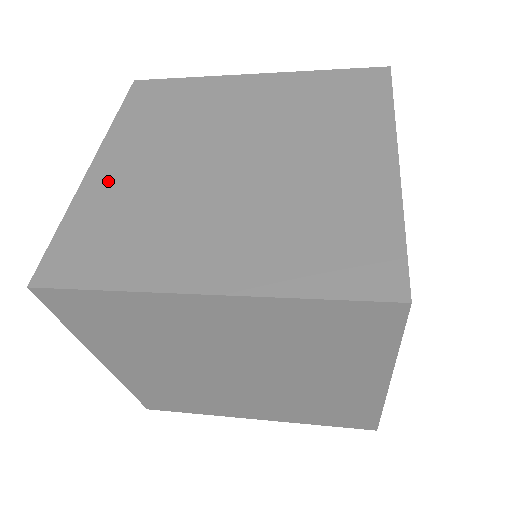
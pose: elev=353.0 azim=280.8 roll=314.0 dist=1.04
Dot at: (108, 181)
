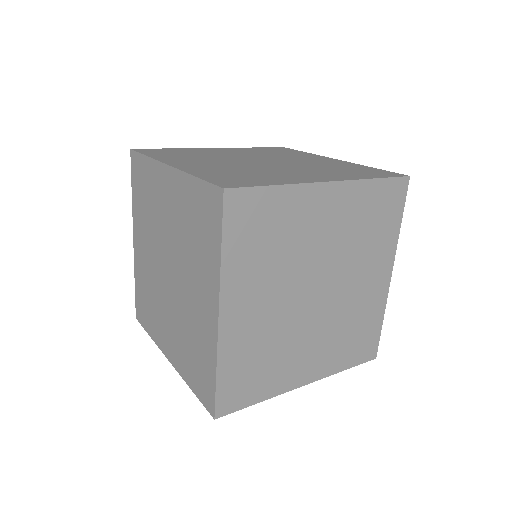
Dot at: (238, 330)
